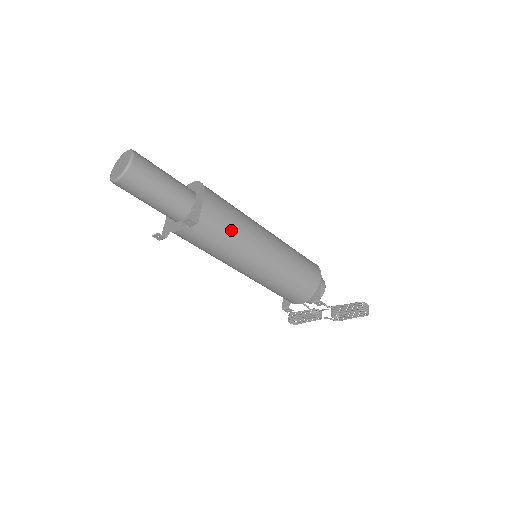
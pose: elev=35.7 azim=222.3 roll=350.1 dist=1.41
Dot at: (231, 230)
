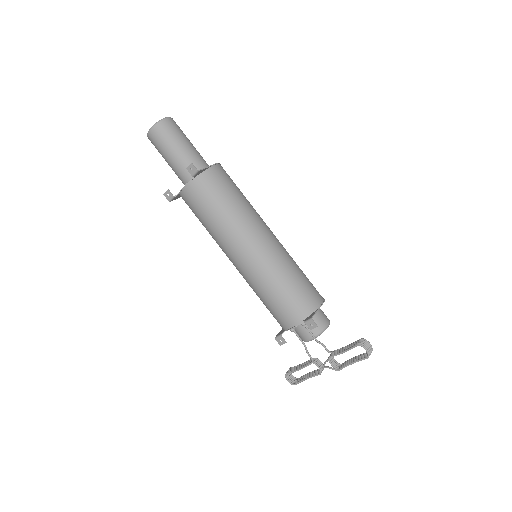
Dot at: (231, 201)
